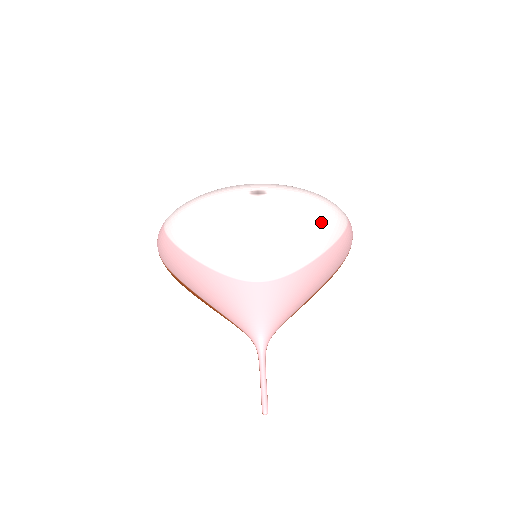
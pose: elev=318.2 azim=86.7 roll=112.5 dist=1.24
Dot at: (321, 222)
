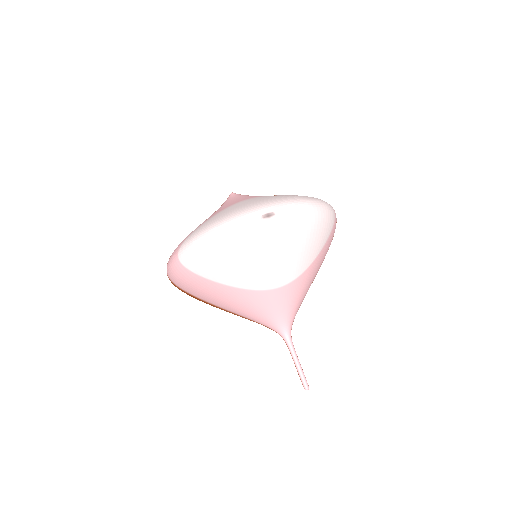
Dot at: (320, 223)
